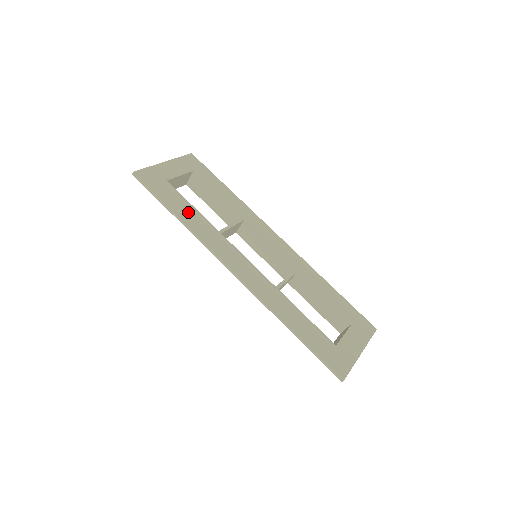
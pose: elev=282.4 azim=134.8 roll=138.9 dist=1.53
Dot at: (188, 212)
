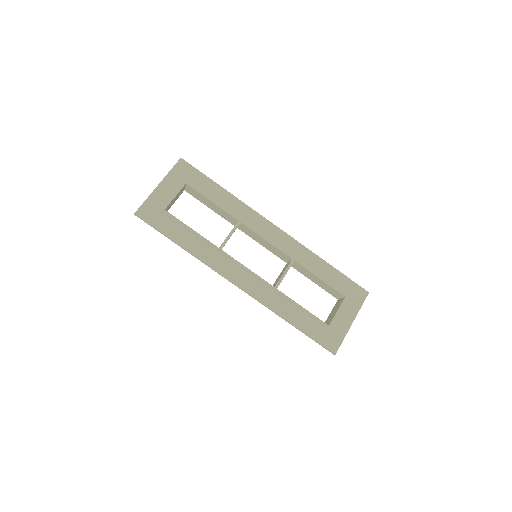
Dot at: (190, 238)
